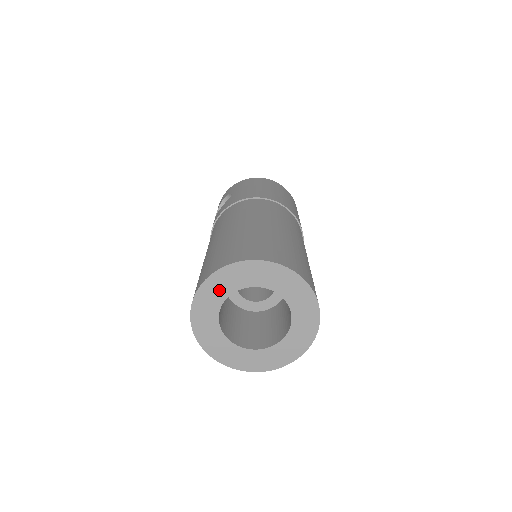
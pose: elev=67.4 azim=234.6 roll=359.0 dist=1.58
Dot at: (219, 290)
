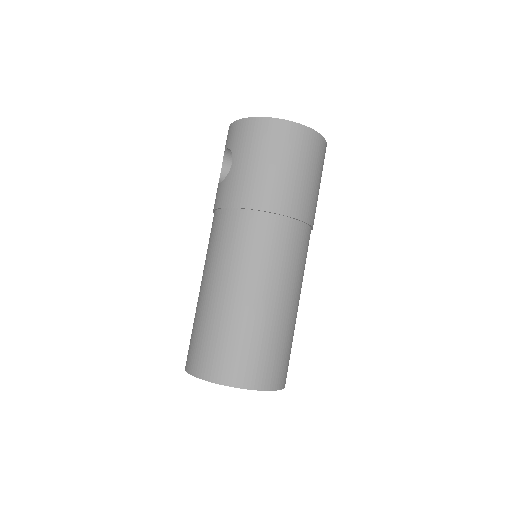
Dot at: occluded
